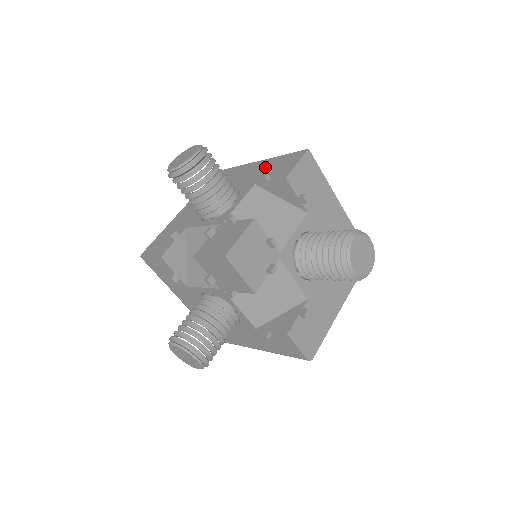
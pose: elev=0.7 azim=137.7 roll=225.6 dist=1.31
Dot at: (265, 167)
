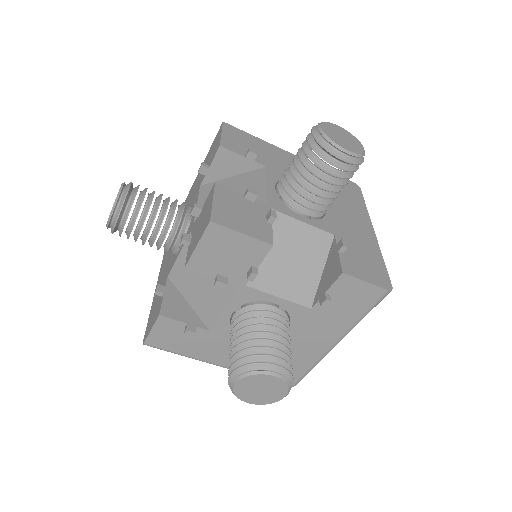
Dot at: (200, 174)
